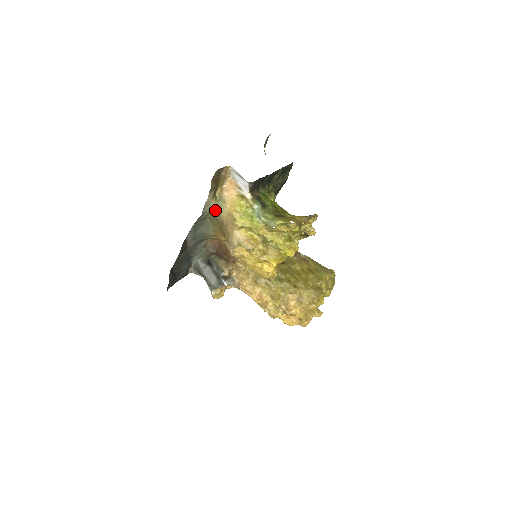
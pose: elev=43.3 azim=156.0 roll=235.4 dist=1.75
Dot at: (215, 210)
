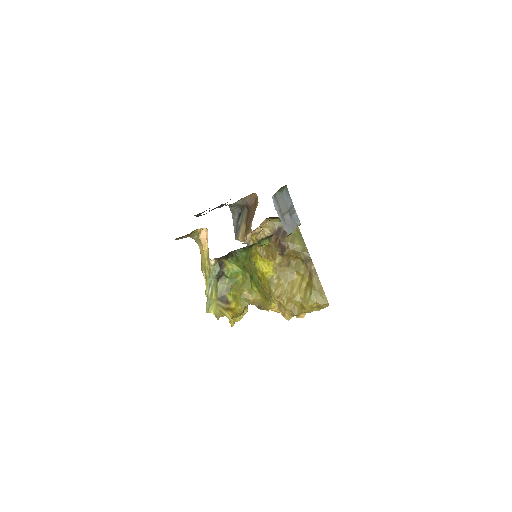
Dot at: occluded
